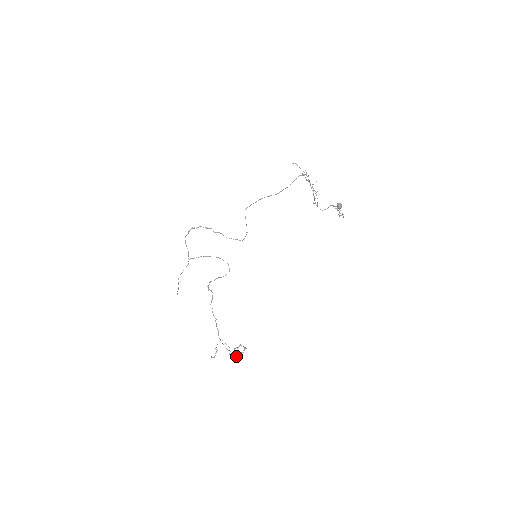
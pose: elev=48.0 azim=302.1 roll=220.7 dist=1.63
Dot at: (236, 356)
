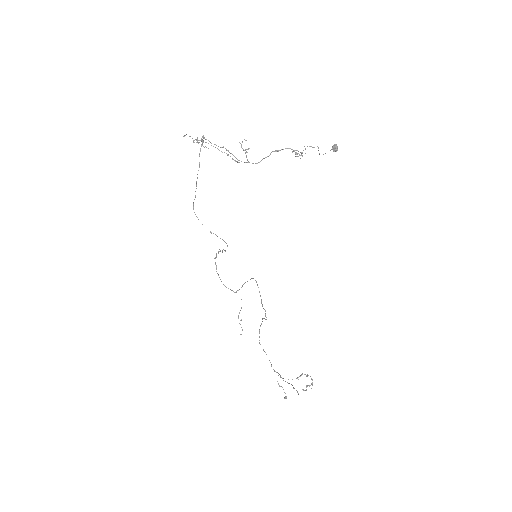
Dot at: (294, 388)
